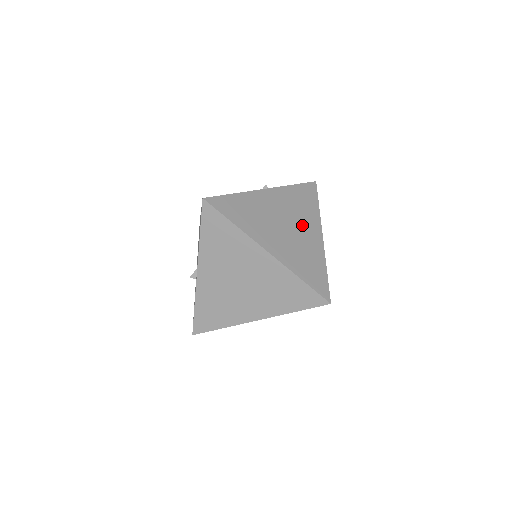
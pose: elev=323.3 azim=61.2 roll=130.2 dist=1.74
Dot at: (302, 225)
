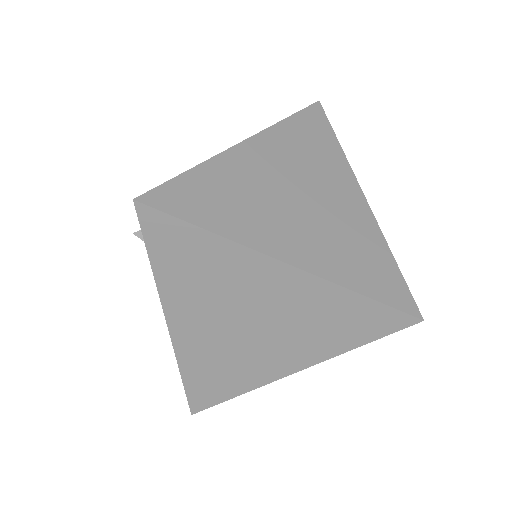
Dot at: occluded
